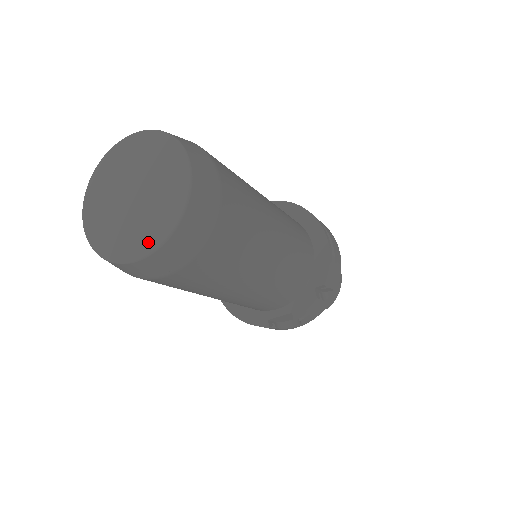
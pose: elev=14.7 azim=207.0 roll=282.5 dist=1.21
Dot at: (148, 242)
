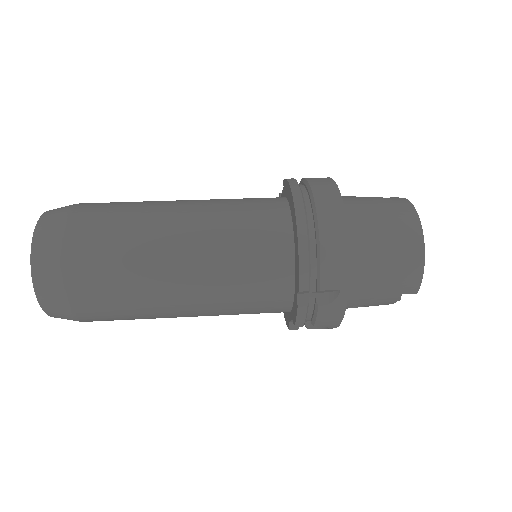
Dot at: occluded
